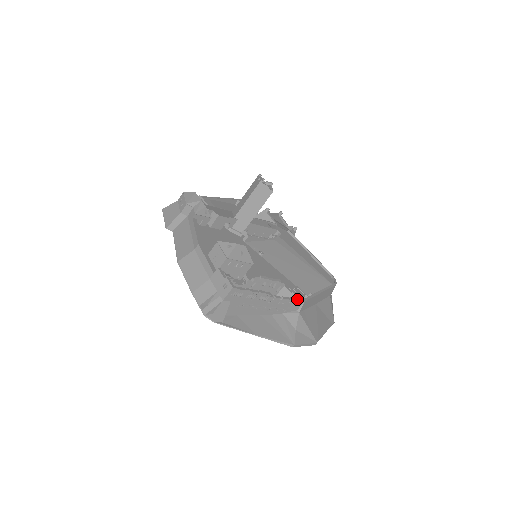
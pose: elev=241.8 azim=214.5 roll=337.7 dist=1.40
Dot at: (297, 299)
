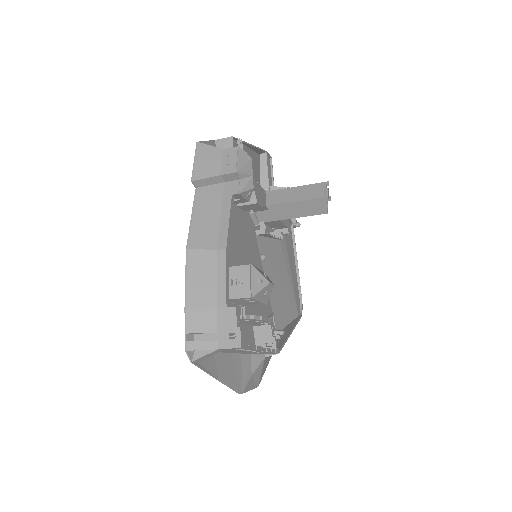
Dot at: (276, 352)
